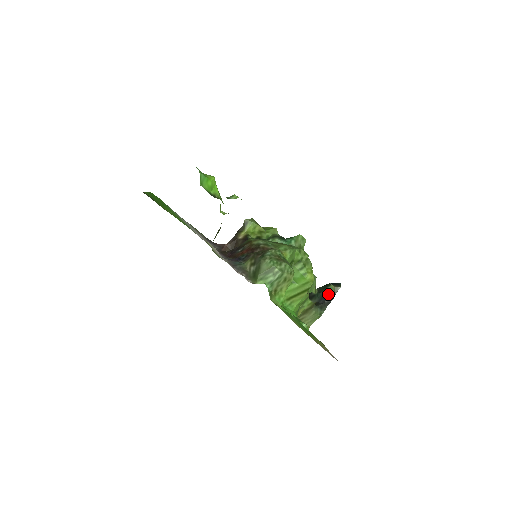
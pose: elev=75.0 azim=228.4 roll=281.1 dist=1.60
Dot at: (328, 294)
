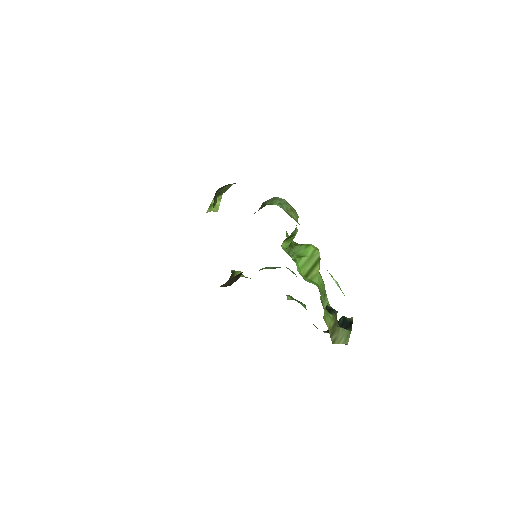
Dot at: (345, 320)
